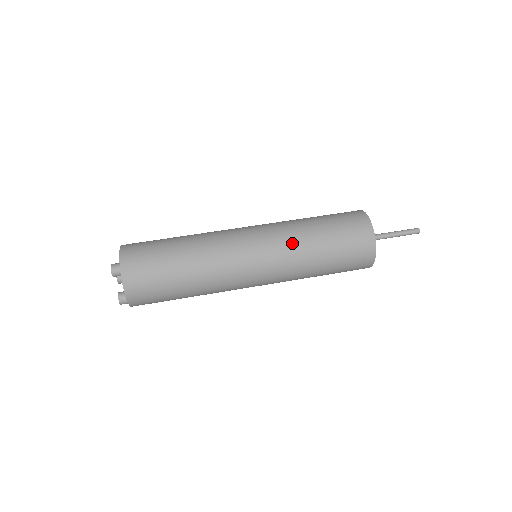
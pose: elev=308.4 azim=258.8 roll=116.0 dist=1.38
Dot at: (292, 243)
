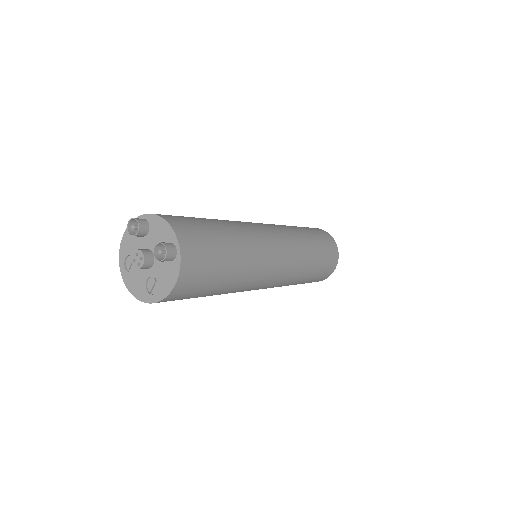
Dot at: occluded
